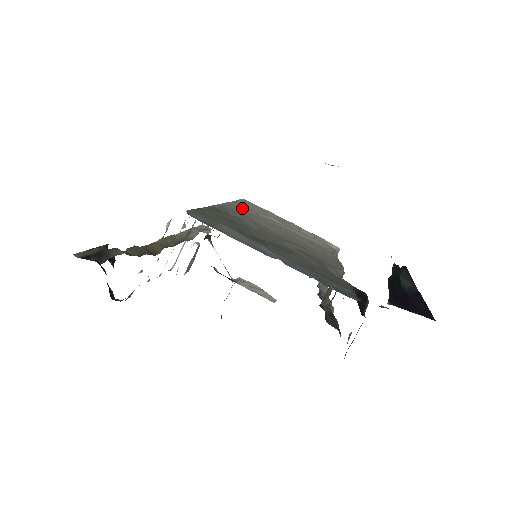
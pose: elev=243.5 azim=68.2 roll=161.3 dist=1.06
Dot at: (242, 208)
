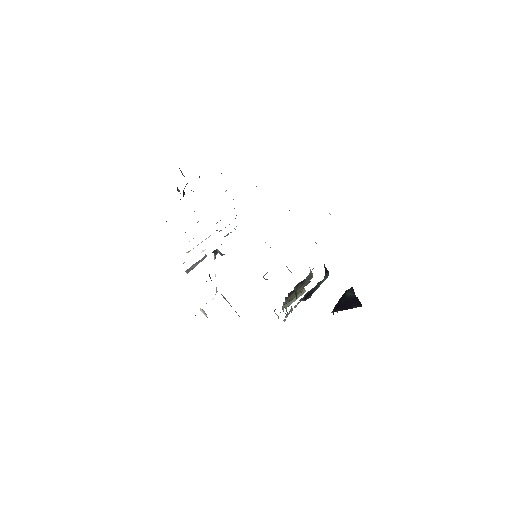
Dot at: occluded
